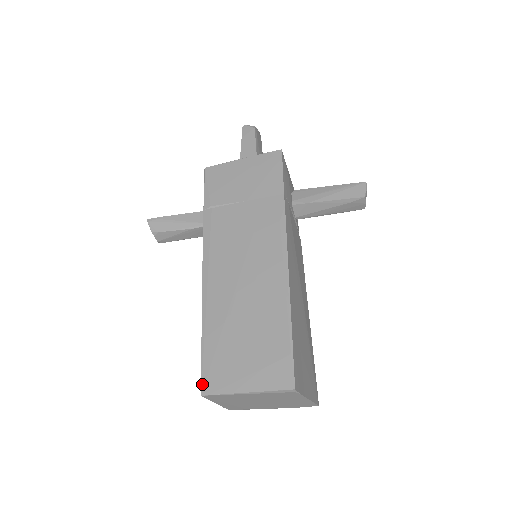
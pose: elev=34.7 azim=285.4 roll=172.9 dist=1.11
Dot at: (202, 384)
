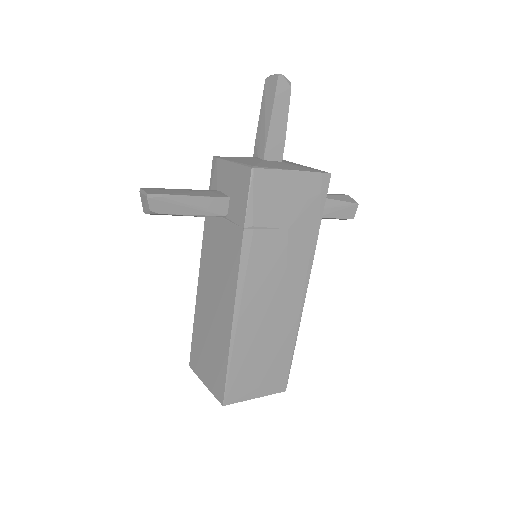
Dot at: (225, 398)
